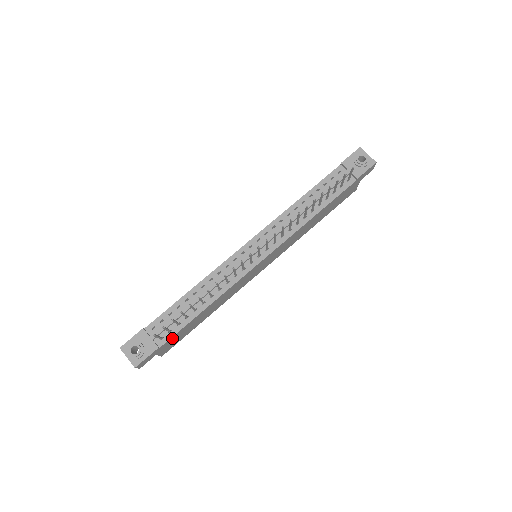
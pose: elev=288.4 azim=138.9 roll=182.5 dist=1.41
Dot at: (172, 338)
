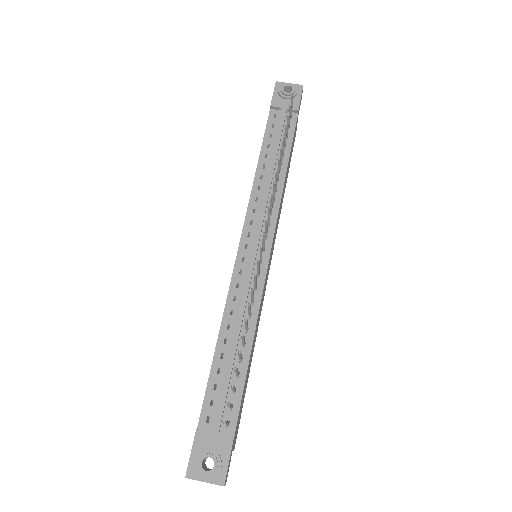
Dot at: (238, 414)
